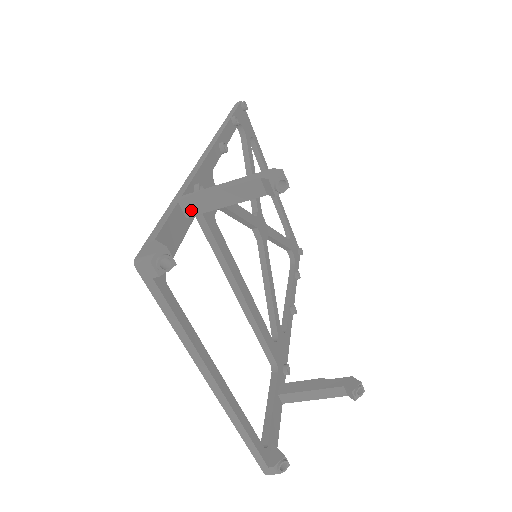
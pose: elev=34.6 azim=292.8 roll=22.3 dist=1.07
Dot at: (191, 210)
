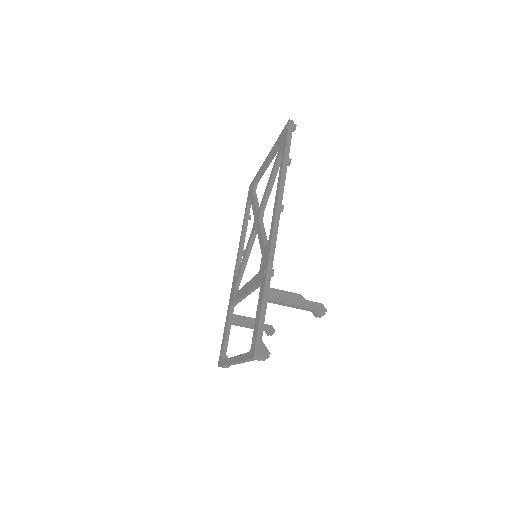
Dot at: (271, 302)
